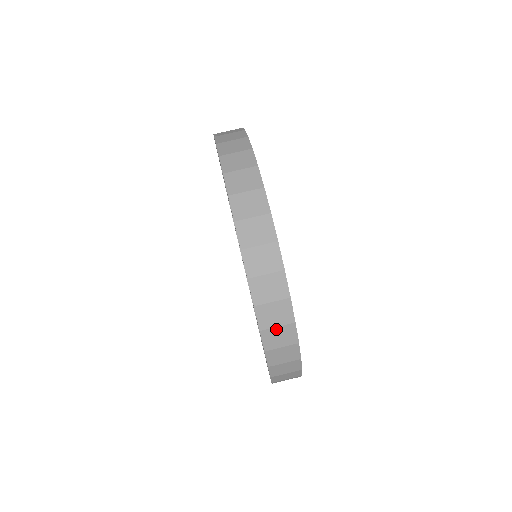
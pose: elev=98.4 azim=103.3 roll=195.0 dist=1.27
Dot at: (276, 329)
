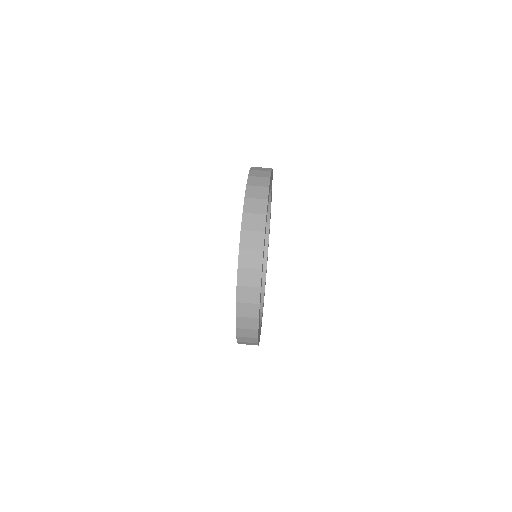
Dot at: (255, 200)
